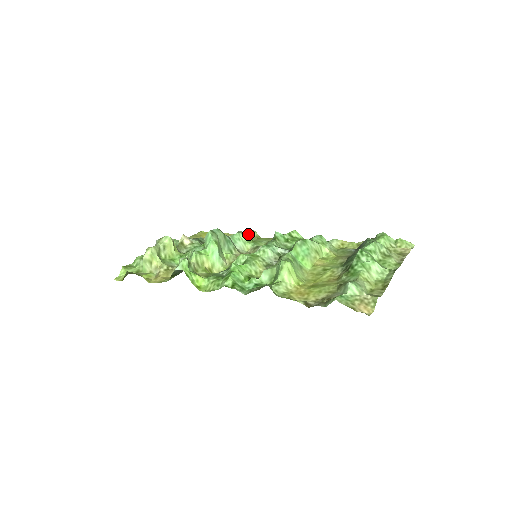
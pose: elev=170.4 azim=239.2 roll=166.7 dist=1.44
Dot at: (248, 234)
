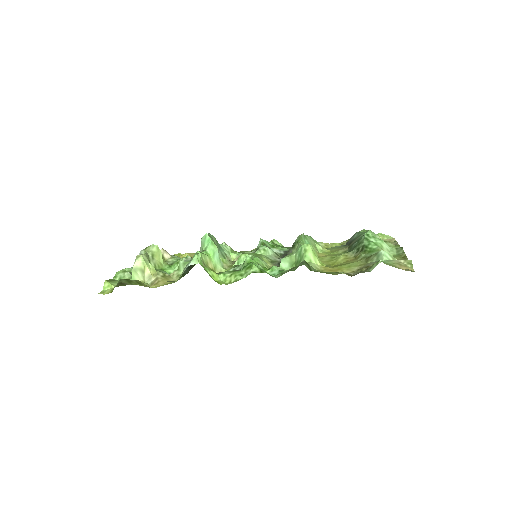
Dot at: occluded
